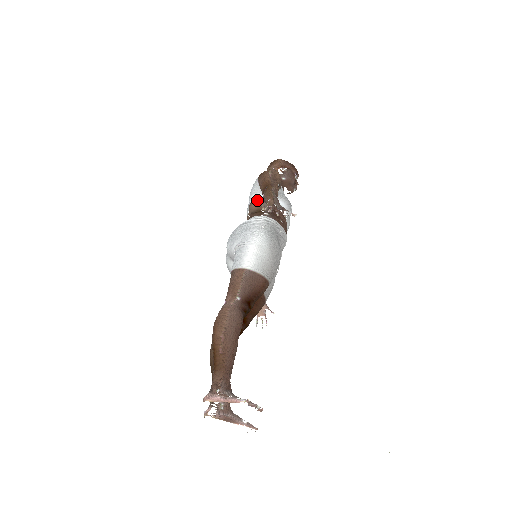
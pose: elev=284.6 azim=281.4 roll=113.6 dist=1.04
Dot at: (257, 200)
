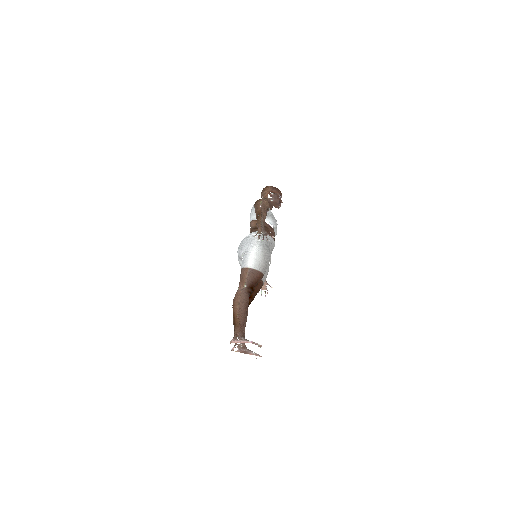
Dot at: (254, 220)
